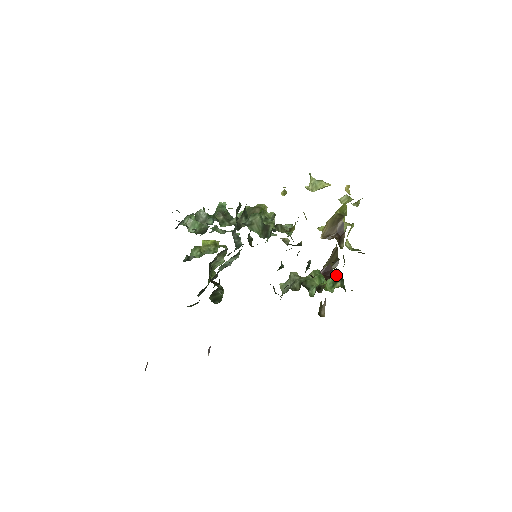
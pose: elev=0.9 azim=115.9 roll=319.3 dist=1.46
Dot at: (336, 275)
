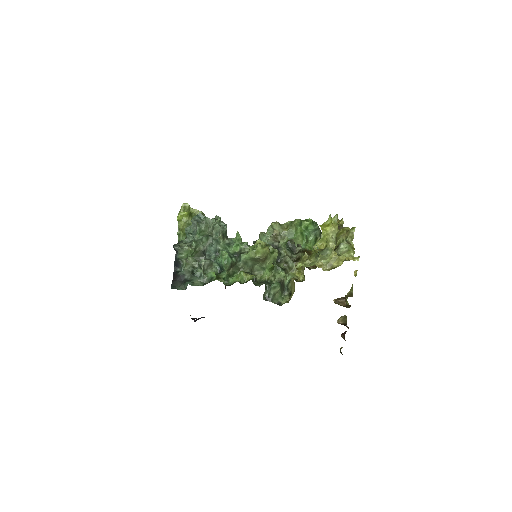
Dot at: (316, 233)
